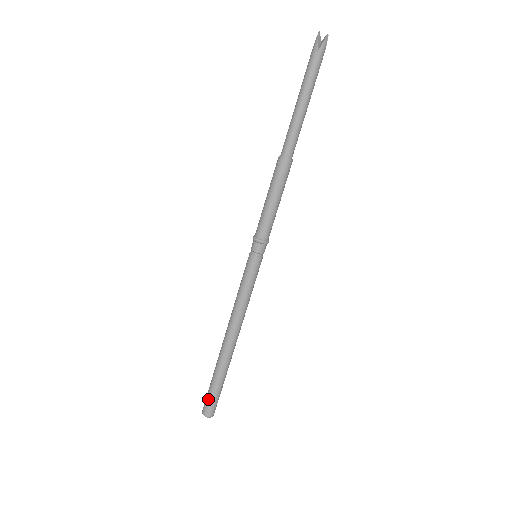
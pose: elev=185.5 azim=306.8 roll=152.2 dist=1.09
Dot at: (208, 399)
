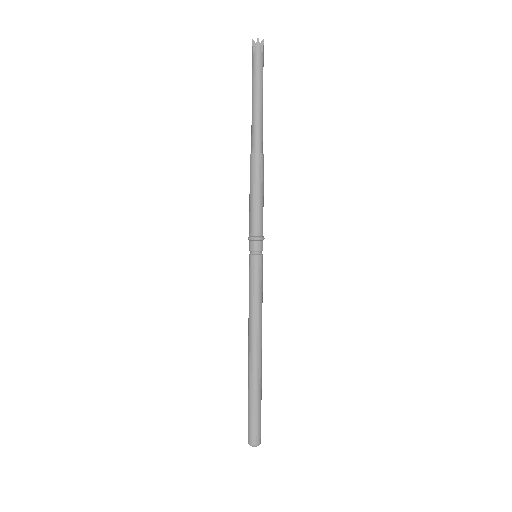
Dot at: (248, 423)
